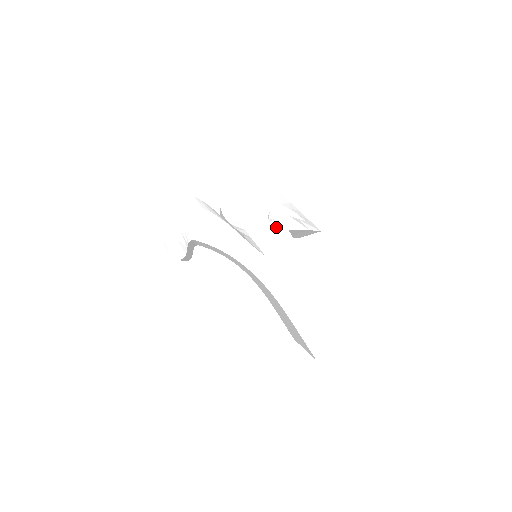
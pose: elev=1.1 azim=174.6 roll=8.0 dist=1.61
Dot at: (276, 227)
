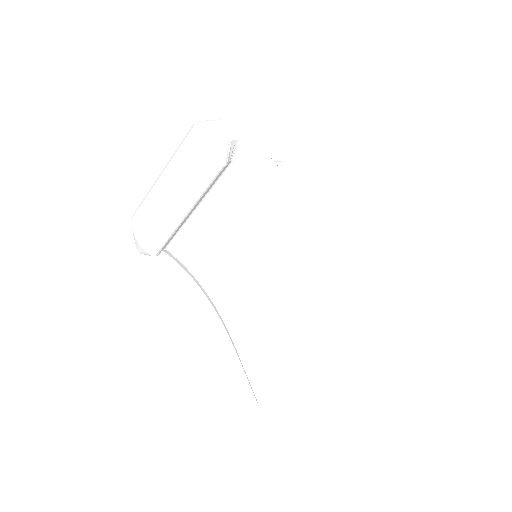
Dot at: occluded
